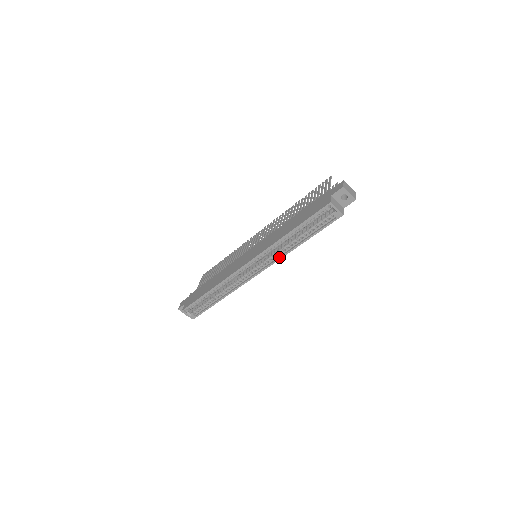
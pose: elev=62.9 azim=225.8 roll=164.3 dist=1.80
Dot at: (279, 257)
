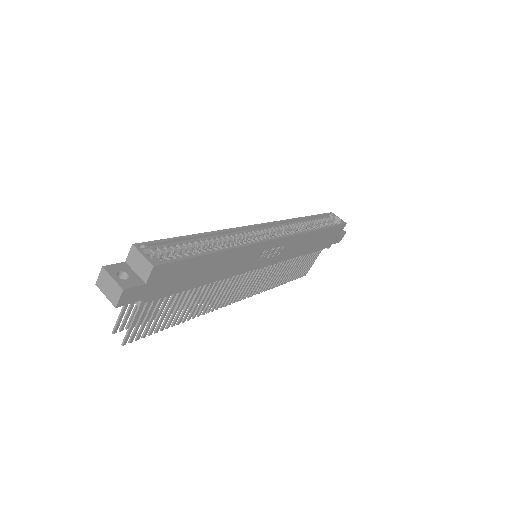
Dot at: (300, 232)
